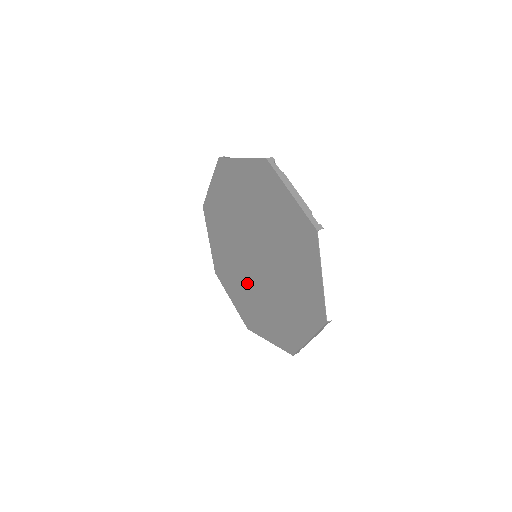
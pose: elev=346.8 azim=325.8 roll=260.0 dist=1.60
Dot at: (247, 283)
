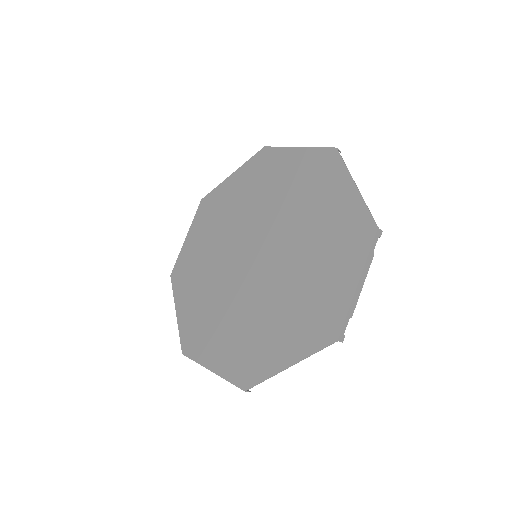
Dot at: (219, 255)
